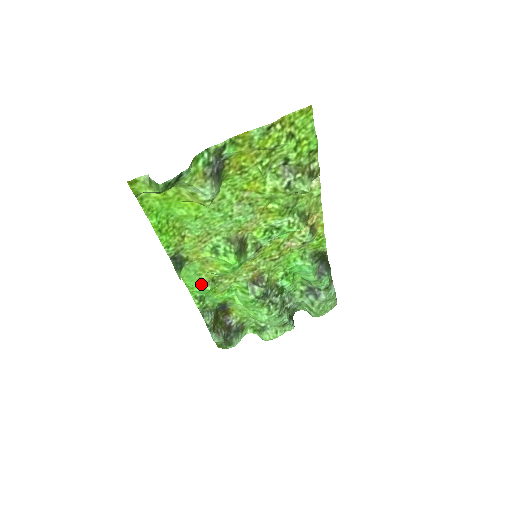
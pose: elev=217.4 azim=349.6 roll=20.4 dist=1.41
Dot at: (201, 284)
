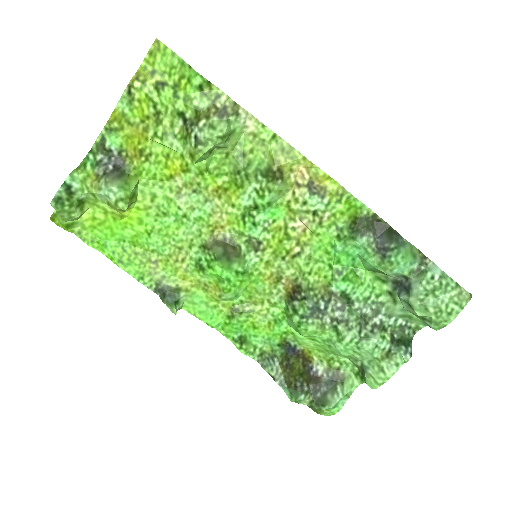
Dot at: (226, 319)
